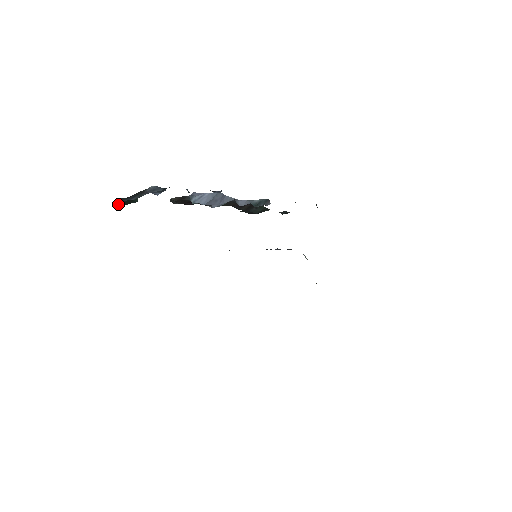
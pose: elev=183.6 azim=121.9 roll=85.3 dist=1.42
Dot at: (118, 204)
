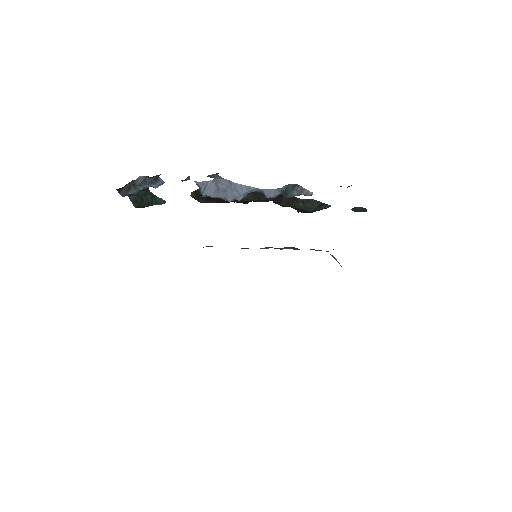
Dot at: (134, 204)
